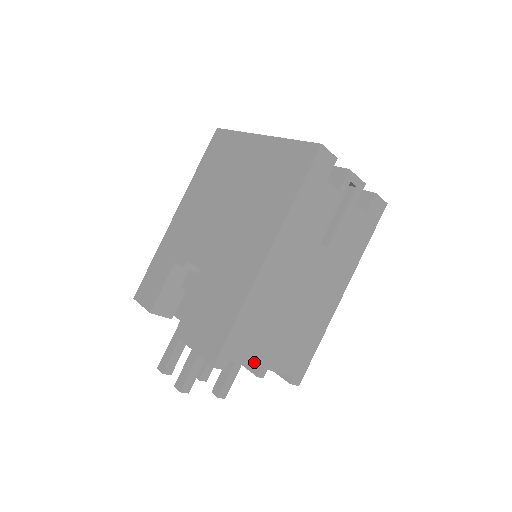
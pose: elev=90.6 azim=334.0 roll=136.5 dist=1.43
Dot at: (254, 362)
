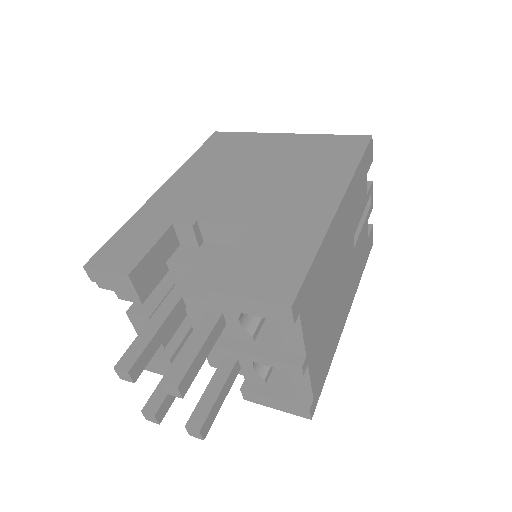
Dot at: (306, 339)
